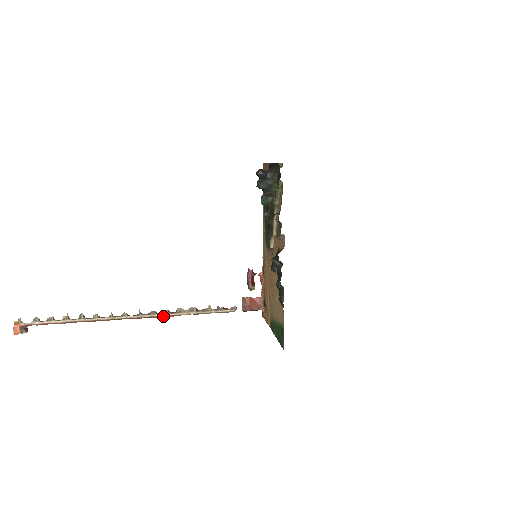
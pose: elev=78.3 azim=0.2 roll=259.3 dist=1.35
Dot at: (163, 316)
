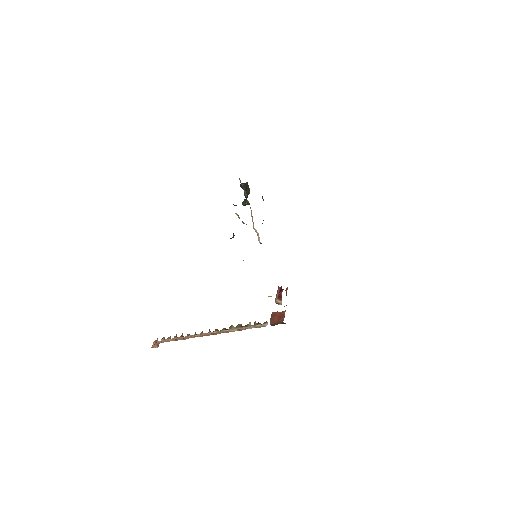
Dot at: occluded
